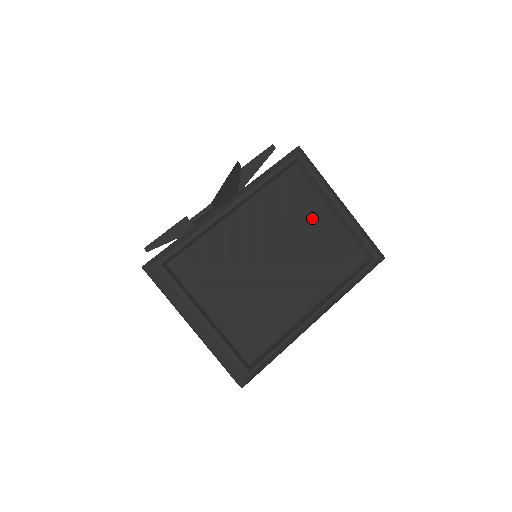
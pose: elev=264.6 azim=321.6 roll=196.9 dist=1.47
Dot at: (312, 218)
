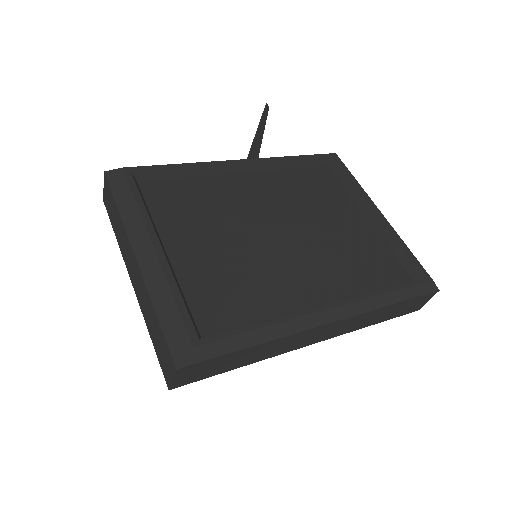
Dot at: (341, 214)
